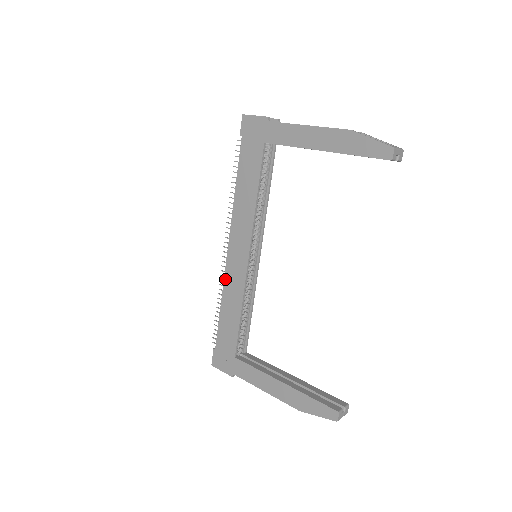
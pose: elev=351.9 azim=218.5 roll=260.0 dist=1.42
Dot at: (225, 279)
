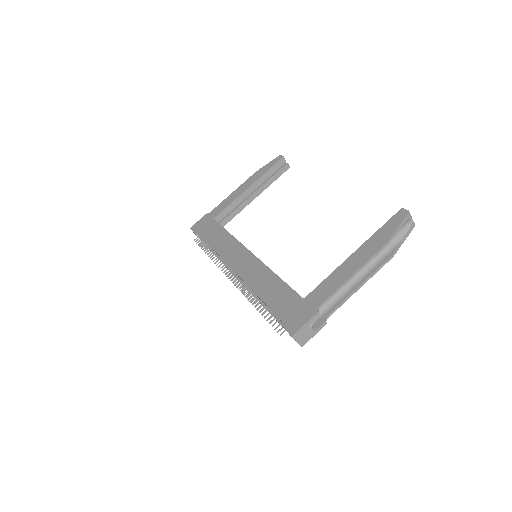
Dot at: (245, 280)
